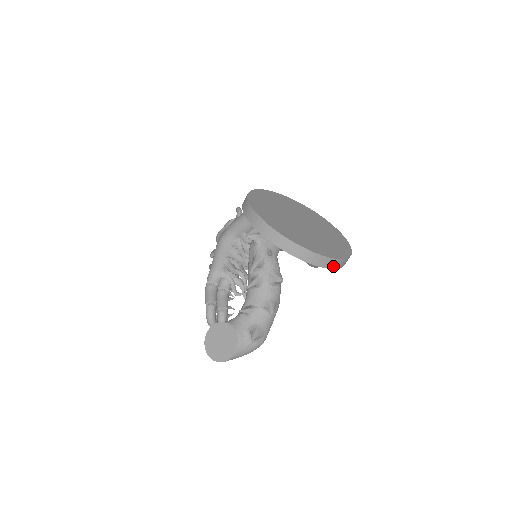
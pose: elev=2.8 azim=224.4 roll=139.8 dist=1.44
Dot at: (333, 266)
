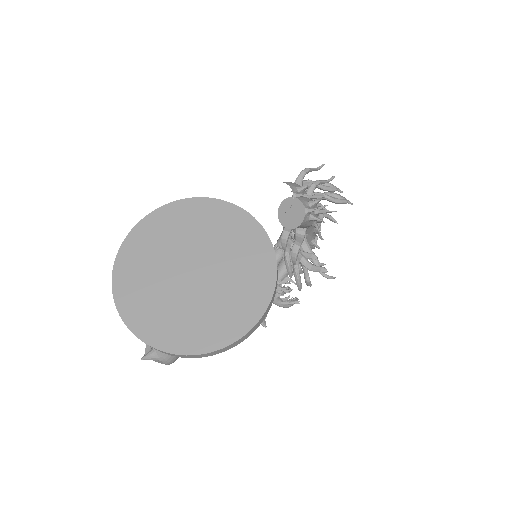
Dot at: (170, 354)
